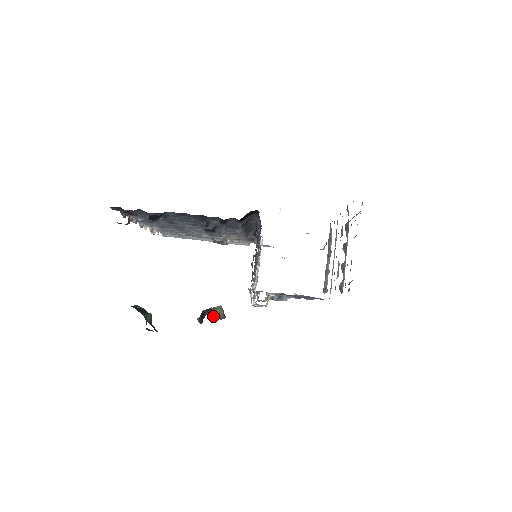
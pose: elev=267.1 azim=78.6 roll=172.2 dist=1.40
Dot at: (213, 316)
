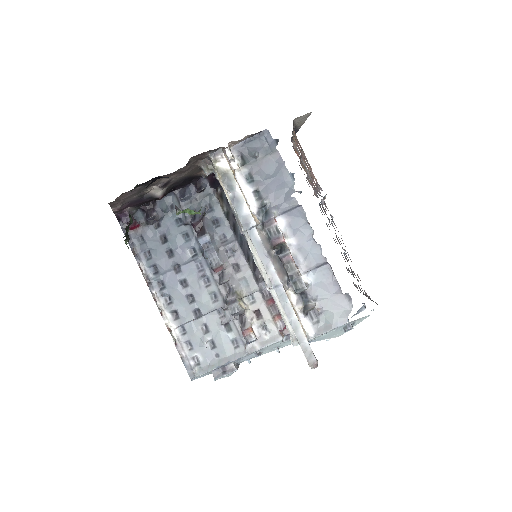
Dot at: (206, 258)
